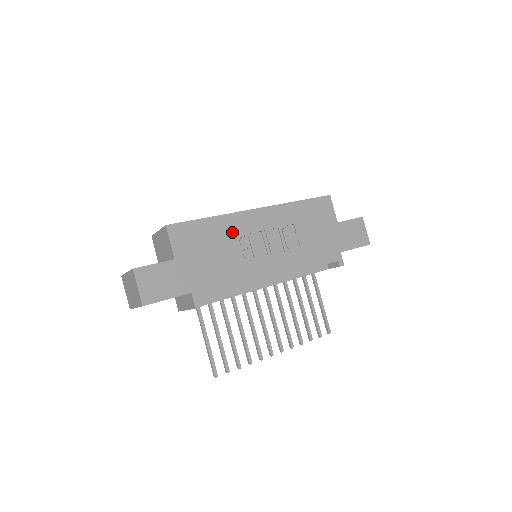
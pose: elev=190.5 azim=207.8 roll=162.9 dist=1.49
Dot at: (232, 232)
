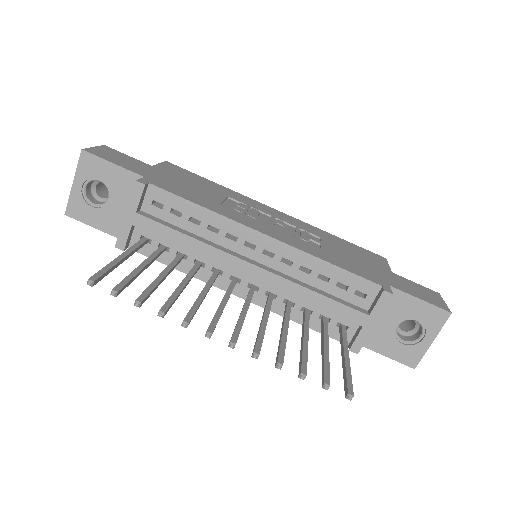
Dot at: (234, 197)
